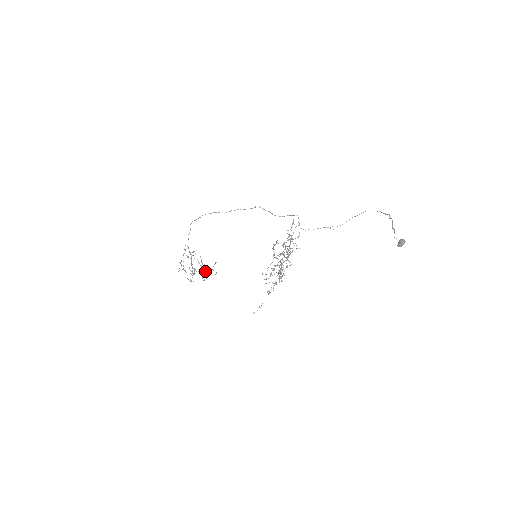
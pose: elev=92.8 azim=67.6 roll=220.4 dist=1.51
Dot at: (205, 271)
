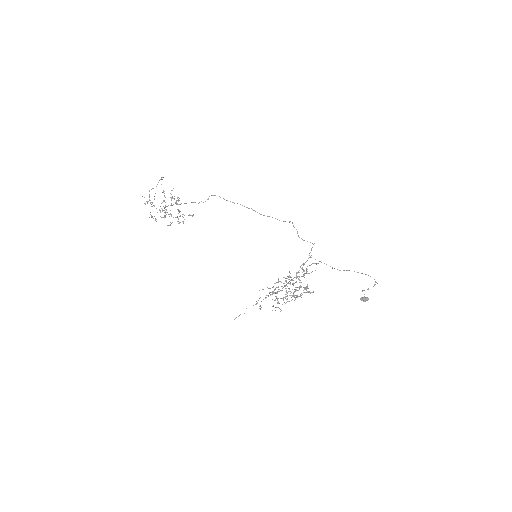
Dot at: (177, 217)
